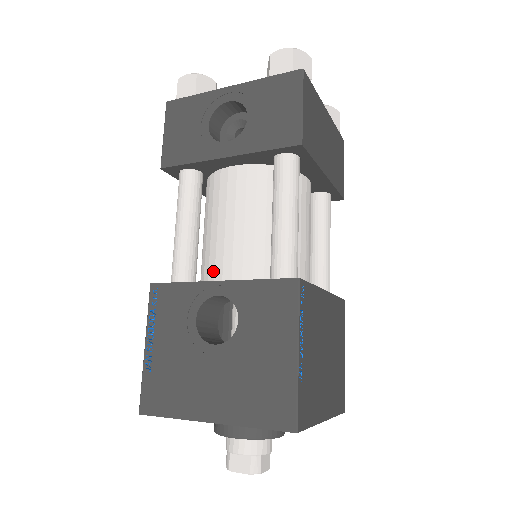
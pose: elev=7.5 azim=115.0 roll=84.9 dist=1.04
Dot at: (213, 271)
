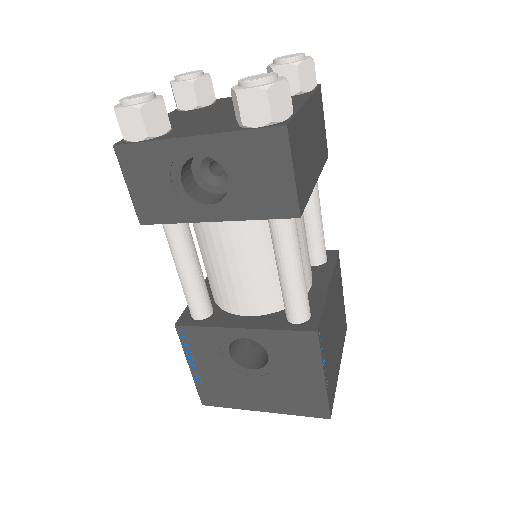
Dot at: (228, 303)
